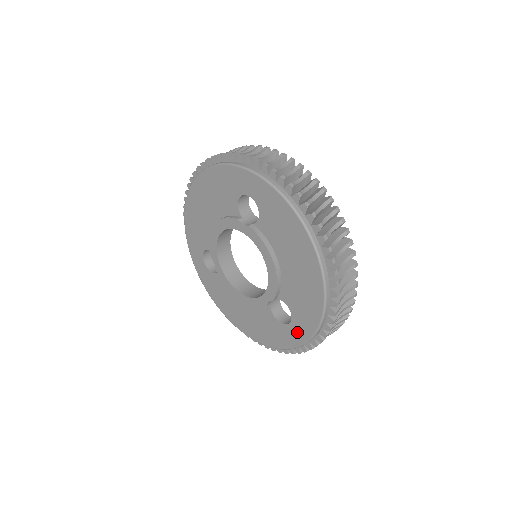
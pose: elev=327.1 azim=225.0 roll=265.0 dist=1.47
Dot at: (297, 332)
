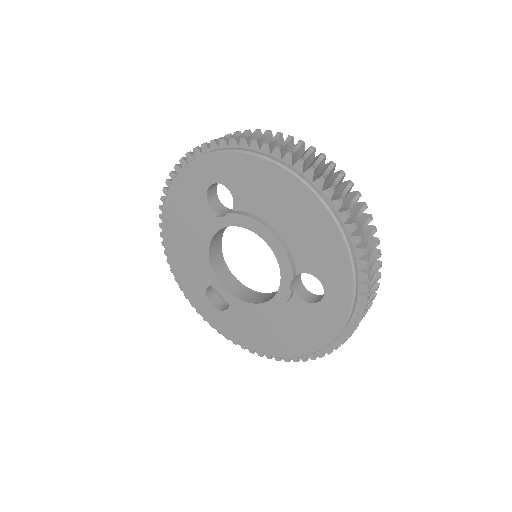
Dot at: (337, 298)
